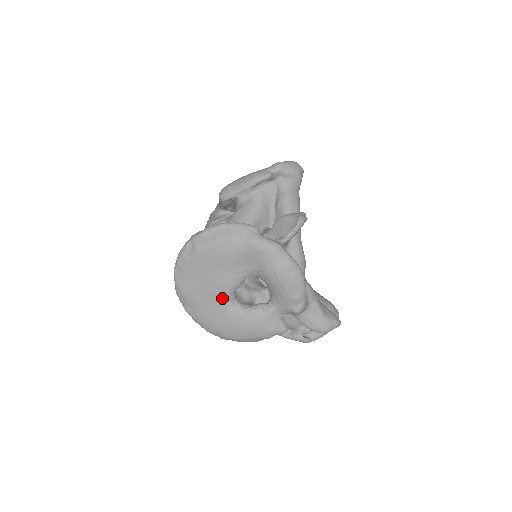
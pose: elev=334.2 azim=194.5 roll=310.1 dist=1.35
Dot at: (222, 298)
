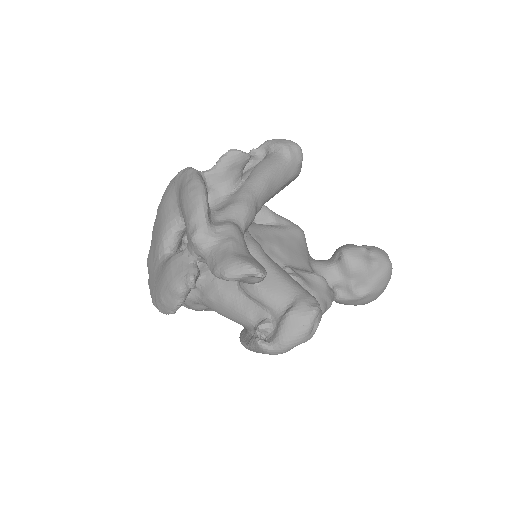
Dot at: (159, 250)
